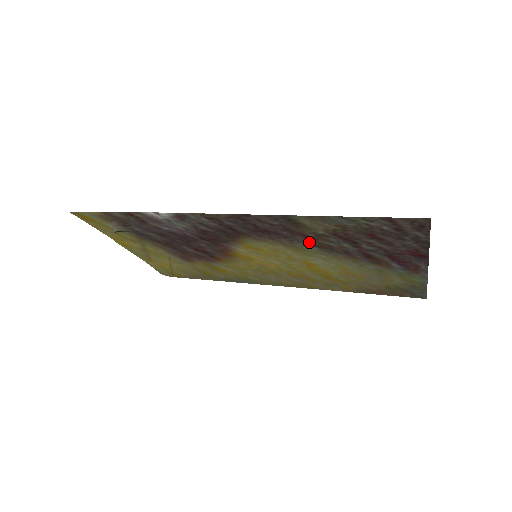
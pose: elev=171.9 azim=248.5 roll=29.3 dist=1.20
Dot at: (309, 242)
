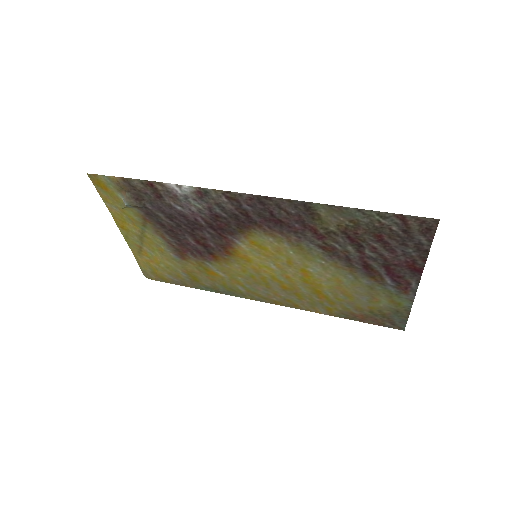
Dot at: (316, 241)
